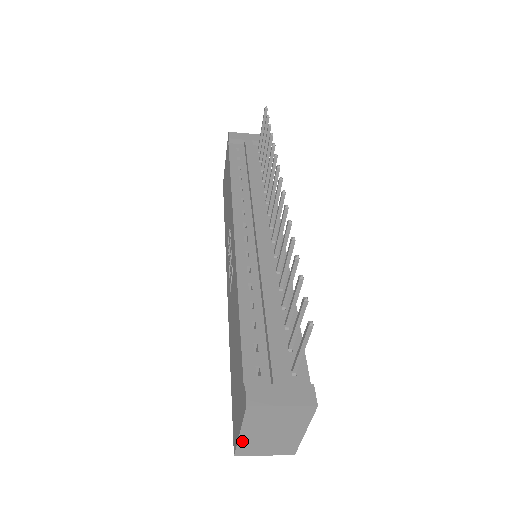
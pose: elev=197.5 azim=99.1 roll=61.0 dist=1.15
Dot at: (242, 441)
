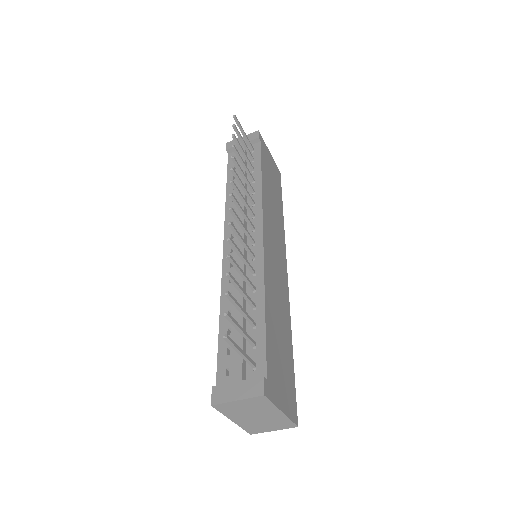
Dot at: (242, 425)
